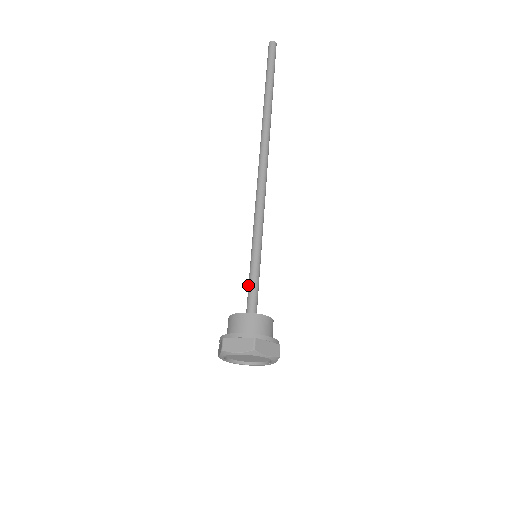
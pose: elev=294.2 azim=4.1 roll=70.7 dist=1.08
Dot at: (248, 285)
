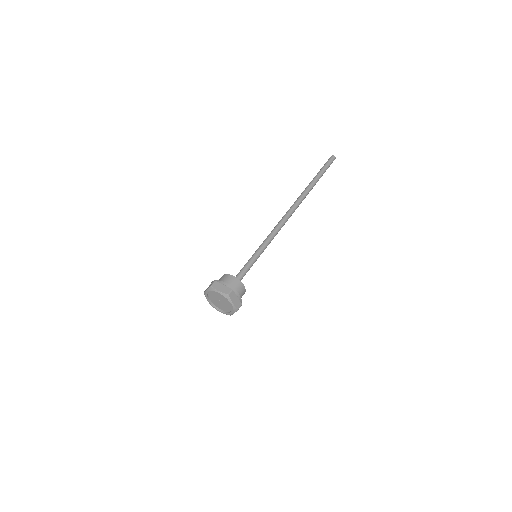
Dot at: occluded
